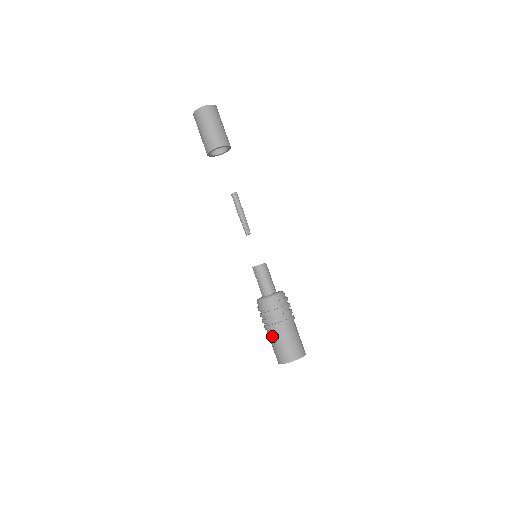
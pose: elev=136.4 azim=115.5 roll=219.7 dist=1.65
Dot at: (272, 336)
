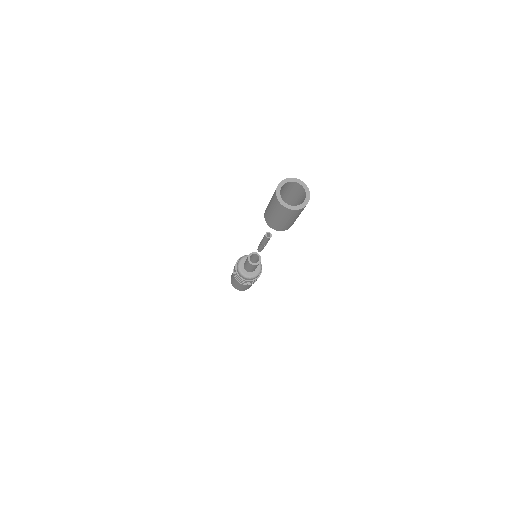
Dot at: occluded
